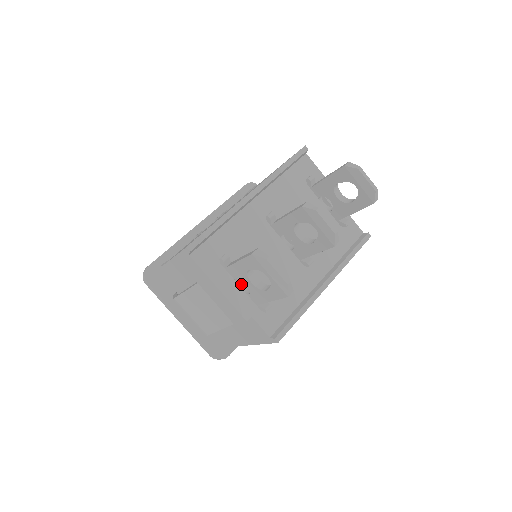
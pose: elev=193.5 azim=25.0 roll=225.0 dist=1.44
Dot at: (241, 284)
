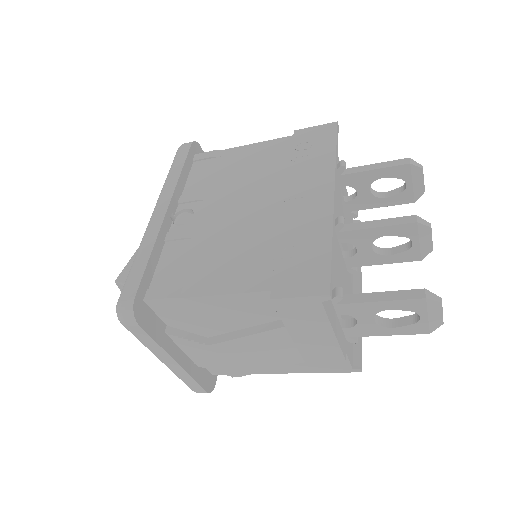
Dot at: occluded
